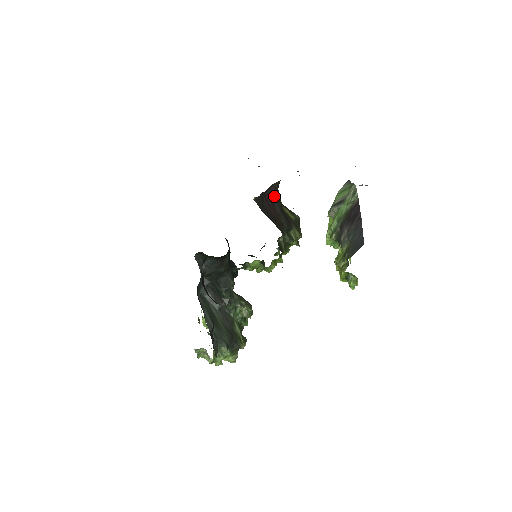
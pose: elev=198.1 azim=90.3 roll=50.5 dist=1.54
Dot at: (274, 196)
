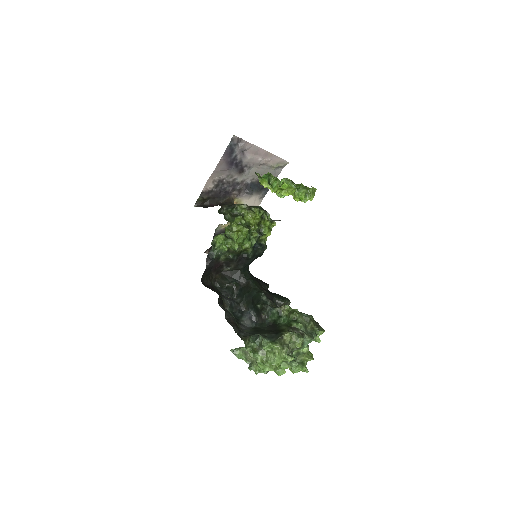
Dot at: occluded
